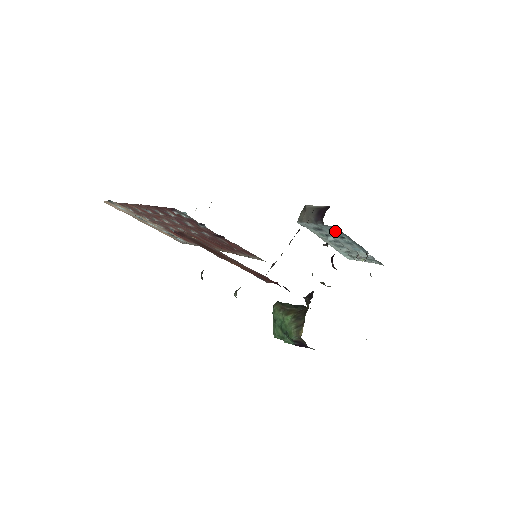
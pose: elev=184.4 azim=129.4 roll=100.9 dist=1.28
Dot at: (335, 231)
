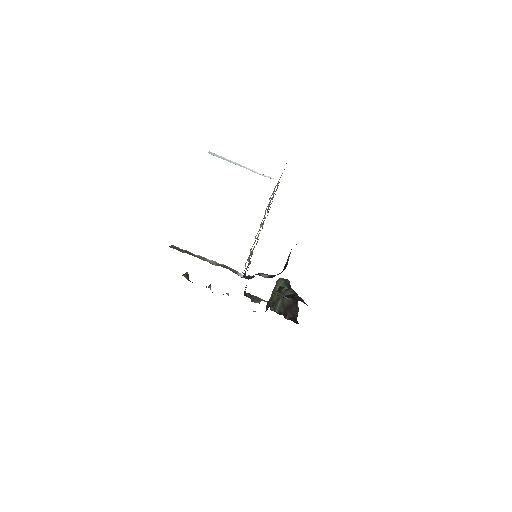
Dot at: occluded
